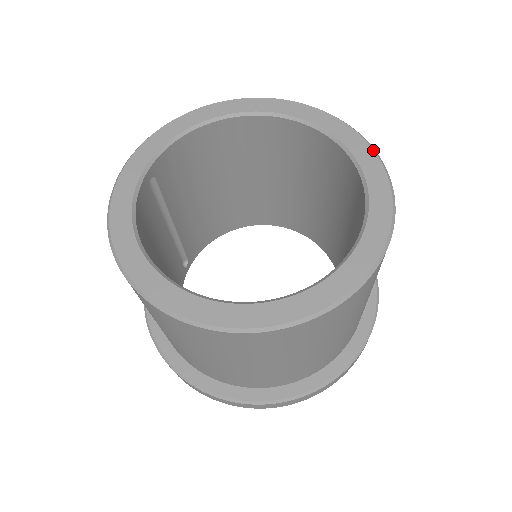
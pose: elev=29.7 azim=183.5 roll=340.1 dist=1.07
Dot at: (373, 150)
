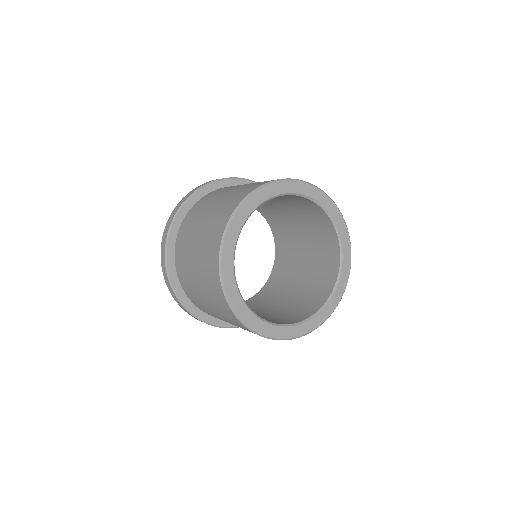
Dot at: (313, 186)
